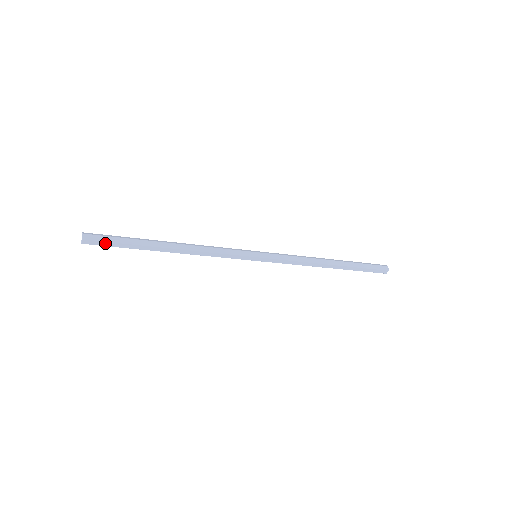
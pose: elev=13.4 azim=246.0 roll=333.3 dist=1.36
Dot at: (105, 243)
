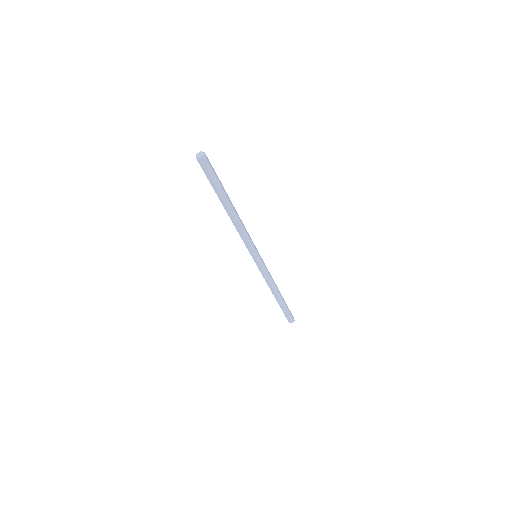
Dot at: (211, 170)
